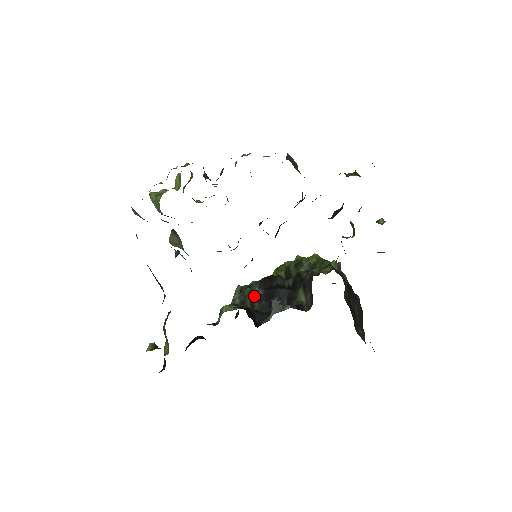
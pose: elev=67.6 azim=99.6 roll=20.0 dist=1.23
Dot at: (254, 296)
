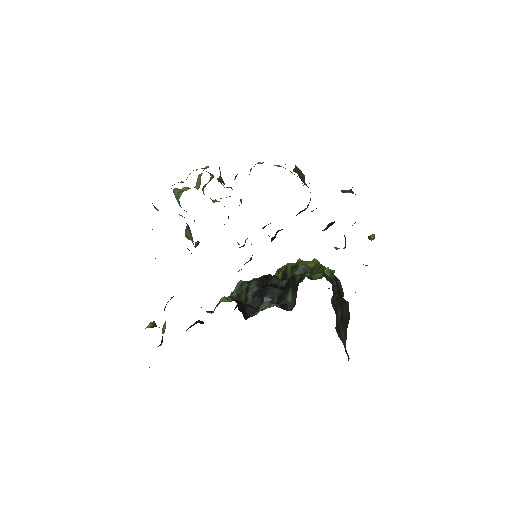
Dot at: (249, 292)
